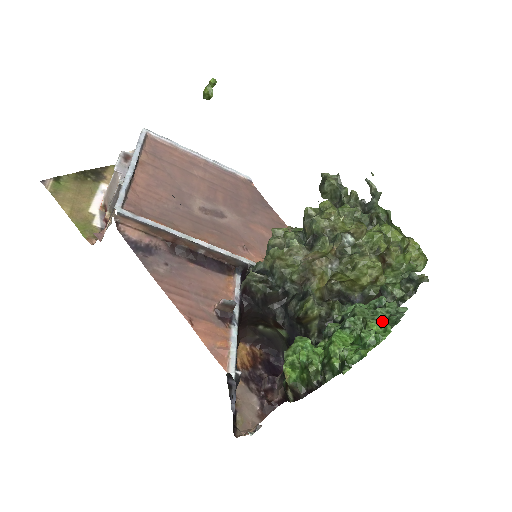
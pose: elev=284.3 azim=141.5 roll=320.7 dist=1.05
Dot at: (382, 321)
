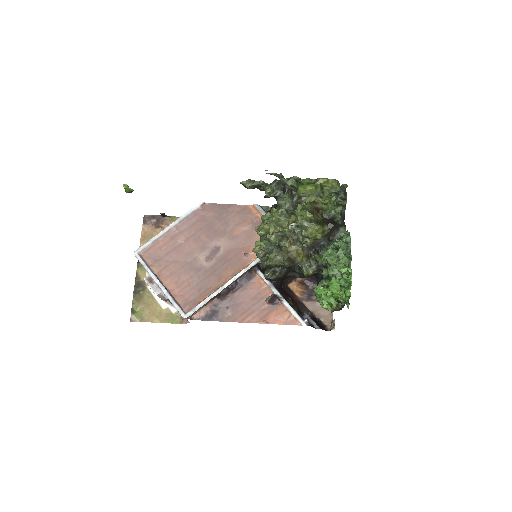
Dot at: (344, 261)
